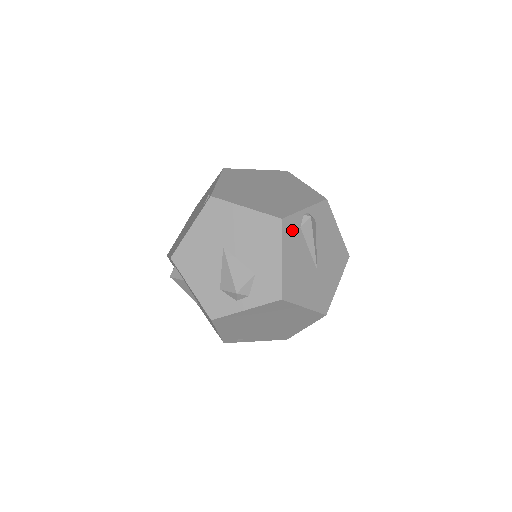
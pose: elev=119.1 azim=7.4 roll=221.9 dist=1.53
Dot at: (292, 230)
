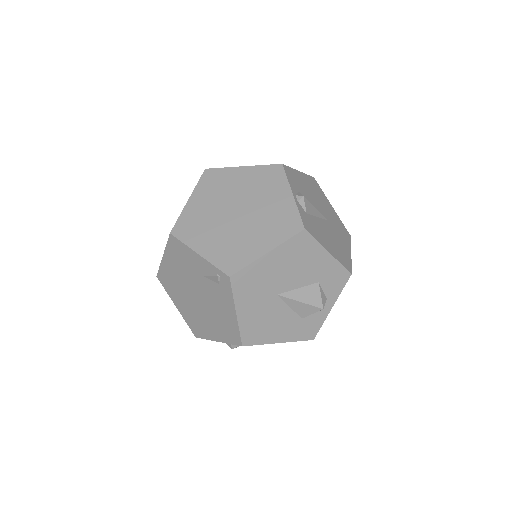
Dot at: (310, 224)
